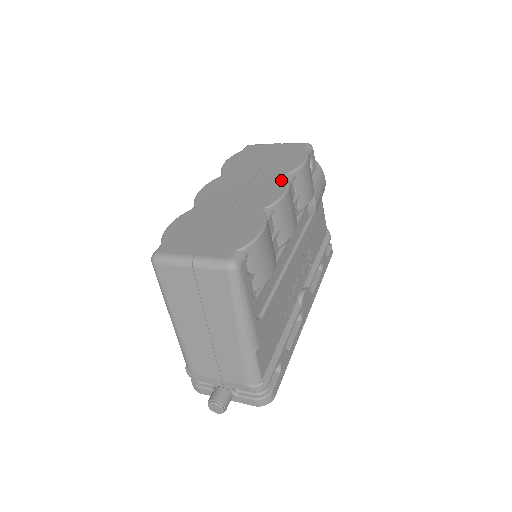
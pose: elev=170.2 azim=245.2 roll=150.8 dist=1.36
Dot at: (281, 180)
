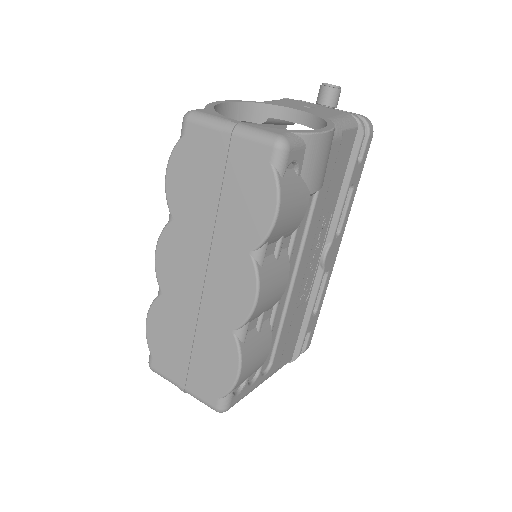
Dot at: (247, 268)
